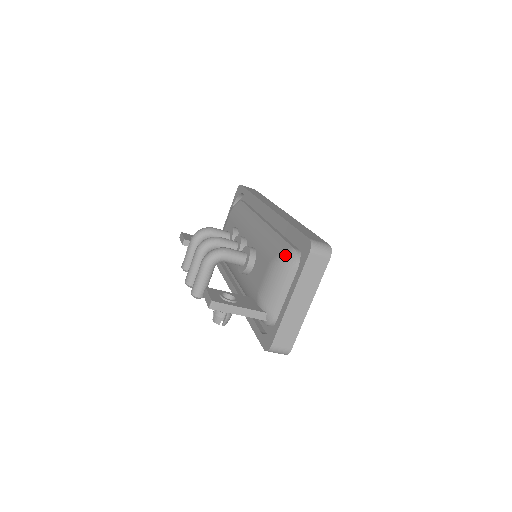
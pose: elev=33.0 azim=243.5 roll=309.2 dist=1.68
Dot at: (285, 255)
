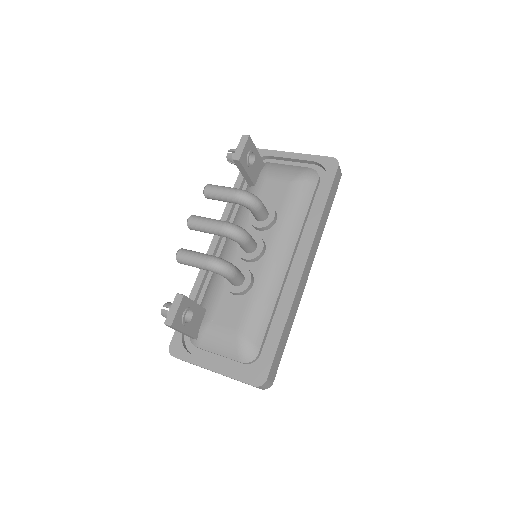
Dot at: (249, 350)
